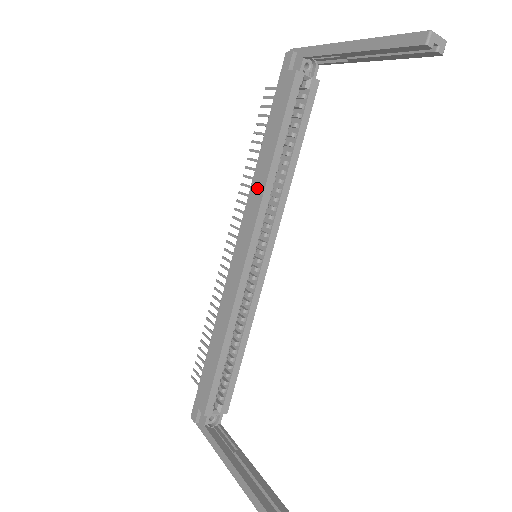
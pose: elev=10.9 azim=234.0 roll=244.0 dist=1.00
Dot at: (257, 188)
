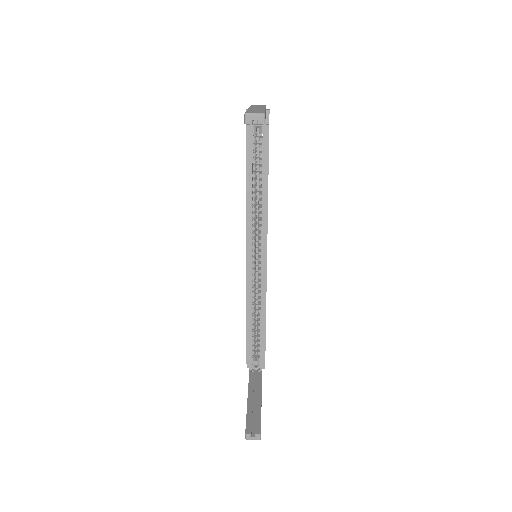
Dot at: occluded
